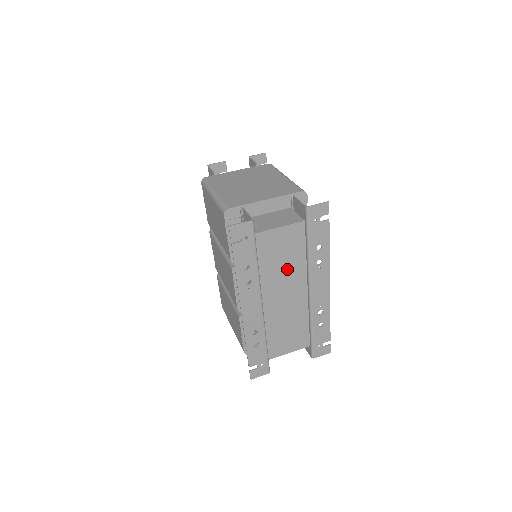
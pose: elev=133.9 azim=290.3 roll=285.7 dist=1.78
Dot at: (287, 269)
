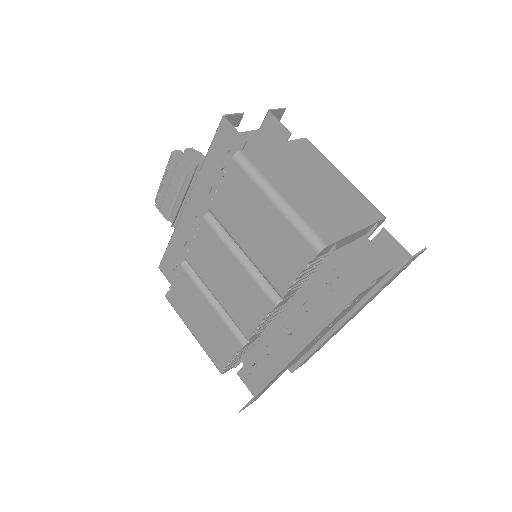
Dot at: occluded
